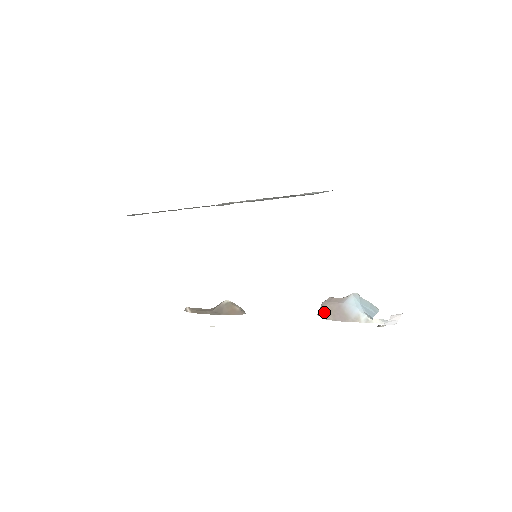
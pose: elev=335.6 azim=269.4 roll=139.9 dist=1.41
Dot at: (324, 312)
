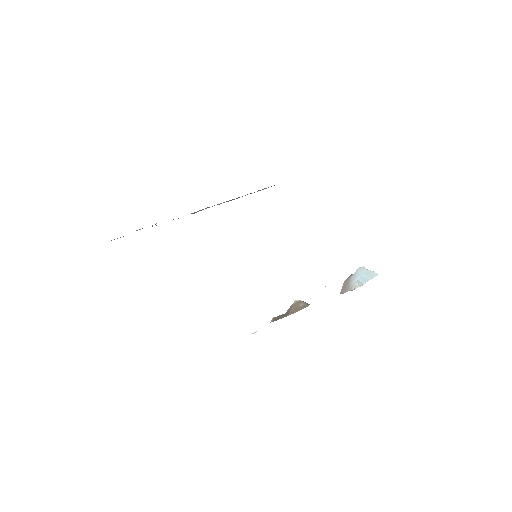
Dot at: occluded
